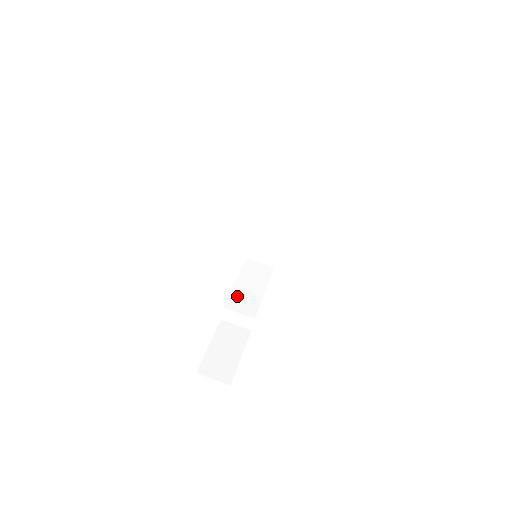
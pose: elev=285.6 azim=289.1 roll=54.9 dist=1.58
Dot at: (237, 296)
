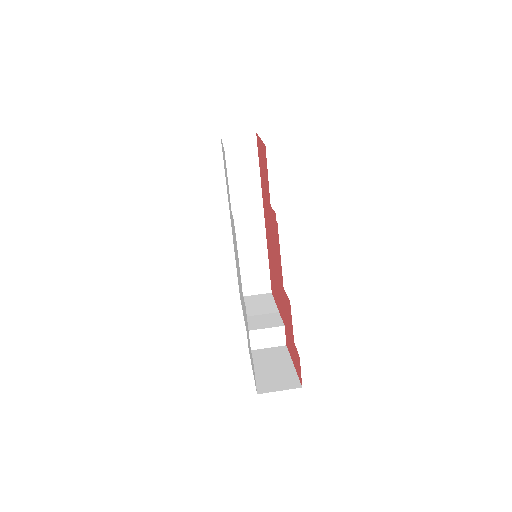
Dot at: (253, 320)
